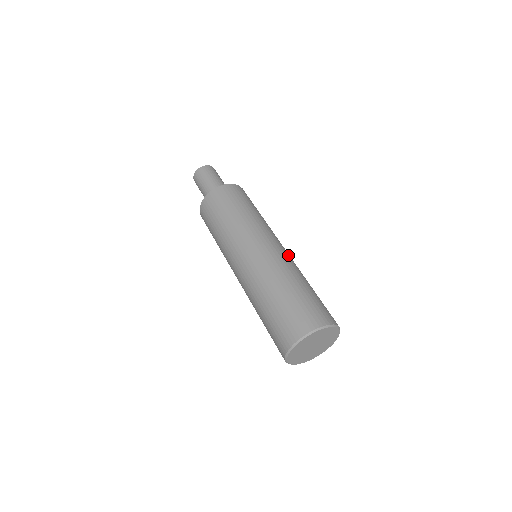
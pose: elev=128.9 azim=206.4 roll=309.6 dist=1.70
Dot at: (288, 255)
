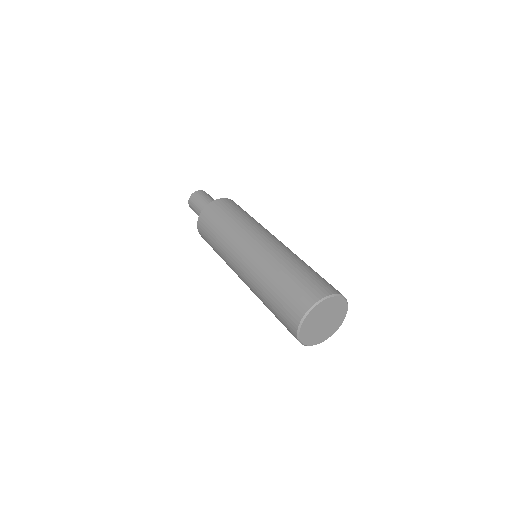
Dot at: (279, 244)
